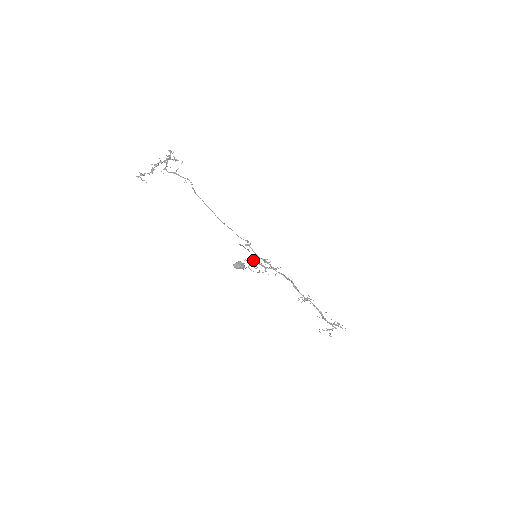
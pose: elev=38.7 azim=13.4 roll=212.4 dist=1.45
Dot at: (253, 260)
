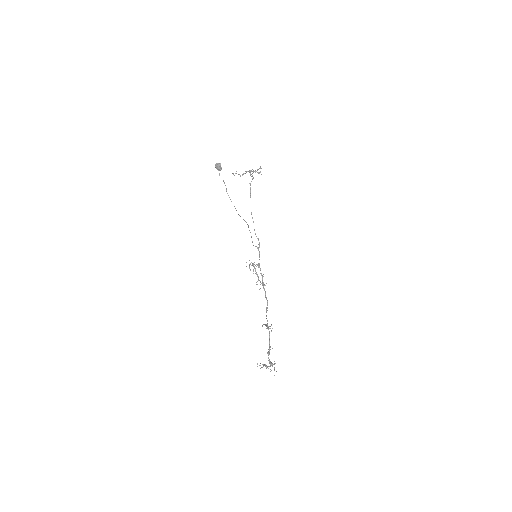
Dot at: occluded
